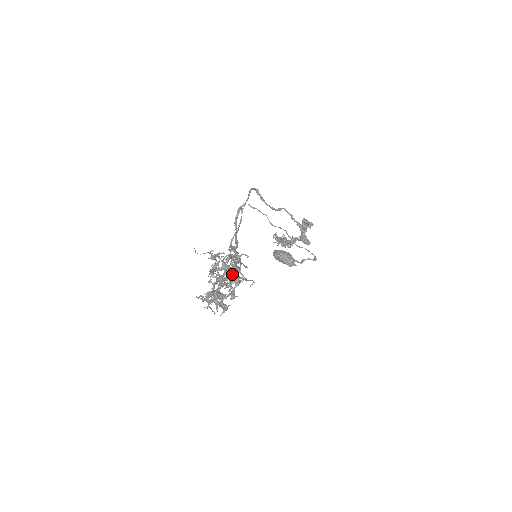
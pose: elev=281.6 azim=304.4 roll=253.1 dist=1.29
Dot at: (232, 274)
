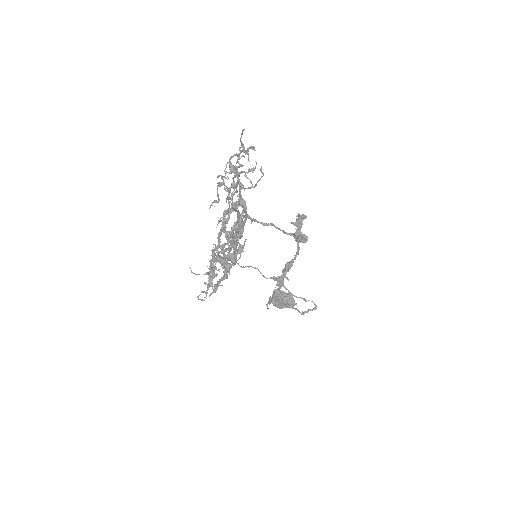
Dot at: occluded
